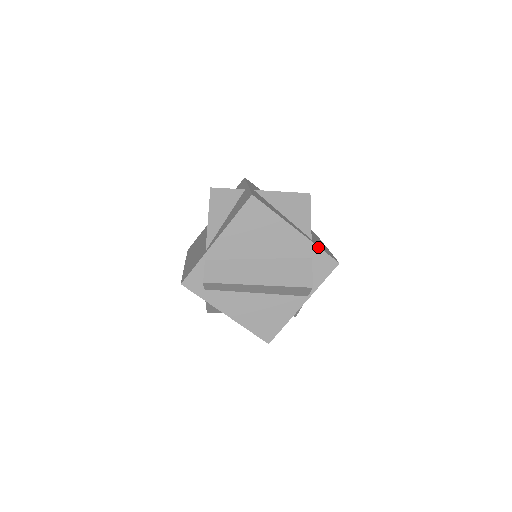
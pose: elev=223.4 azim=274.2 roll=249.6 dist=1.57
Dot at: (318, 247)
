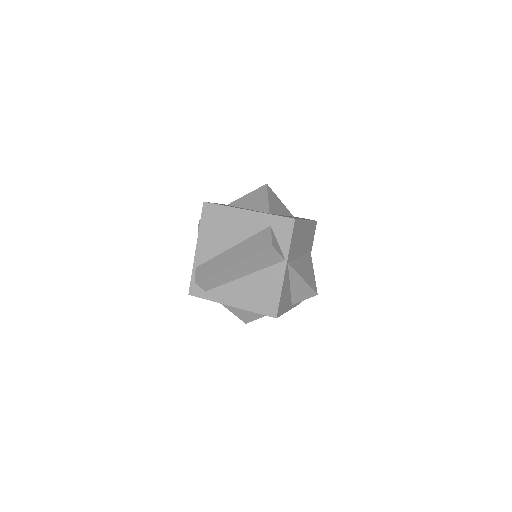
Dot at: (270, 215)
